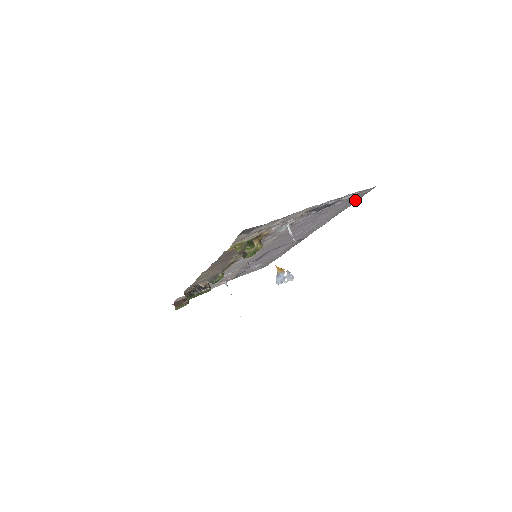
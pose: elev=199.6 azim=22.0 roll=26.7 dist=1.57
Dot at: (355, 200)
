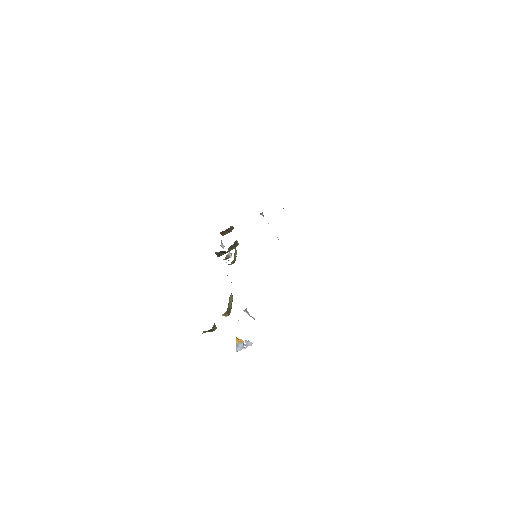
Dot at: occluded
